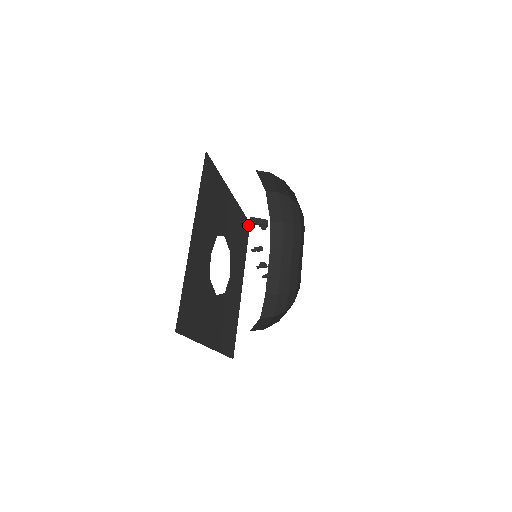
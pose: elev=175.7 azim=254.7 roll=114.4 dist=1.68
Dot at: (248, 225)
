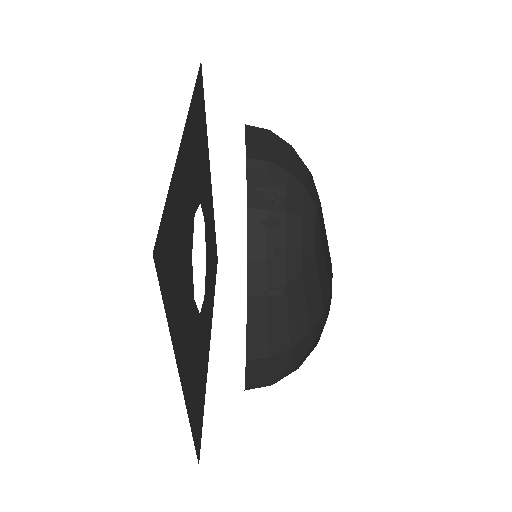
Dot at: (216, 259)
